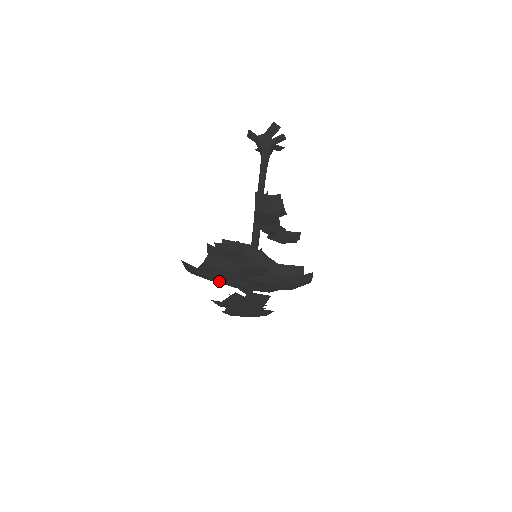
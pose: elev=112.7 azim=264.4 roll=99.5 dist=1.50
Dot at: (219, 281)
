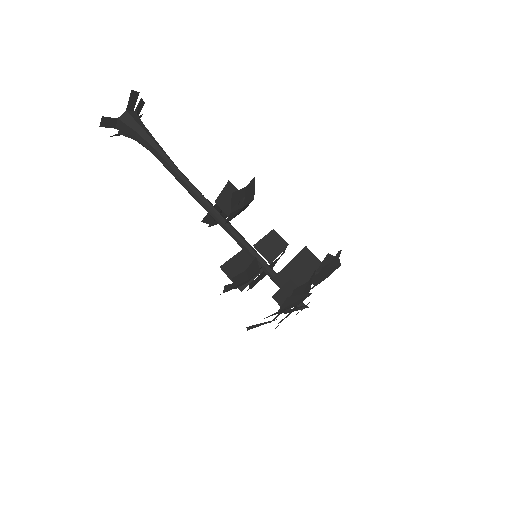
Dot at: occluded
